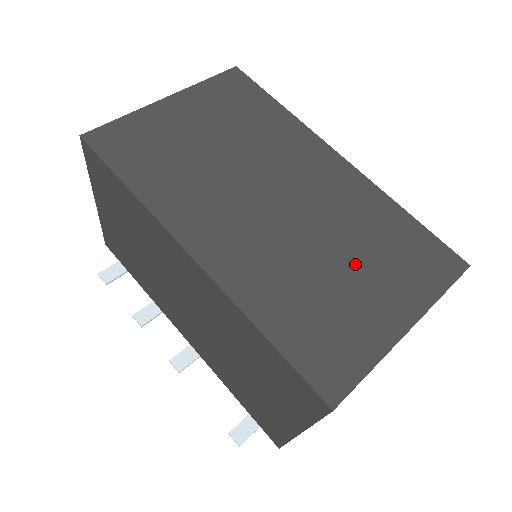
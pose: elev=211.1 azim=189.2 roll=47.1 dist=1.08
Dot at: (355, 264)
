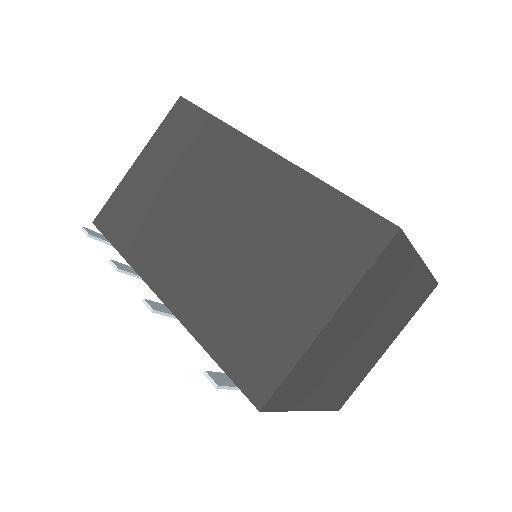
Dot at: occluded
